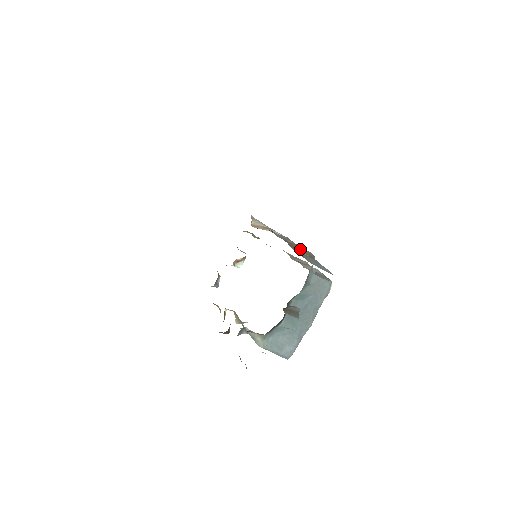
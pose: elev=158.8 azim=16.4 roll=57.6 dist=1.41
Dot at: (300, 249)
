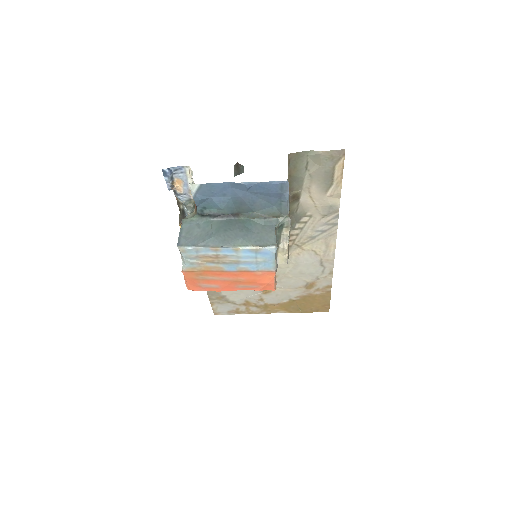
Dot at: occluded
